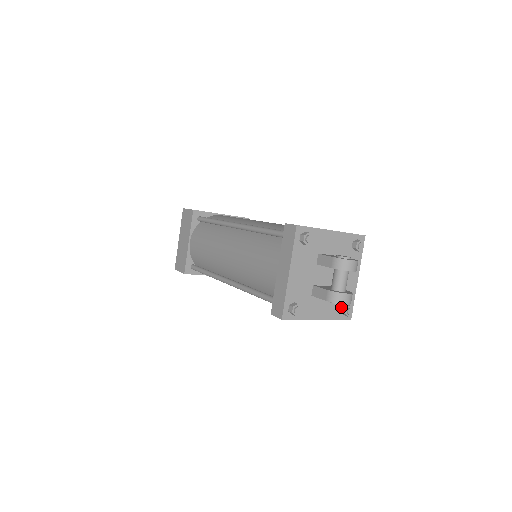
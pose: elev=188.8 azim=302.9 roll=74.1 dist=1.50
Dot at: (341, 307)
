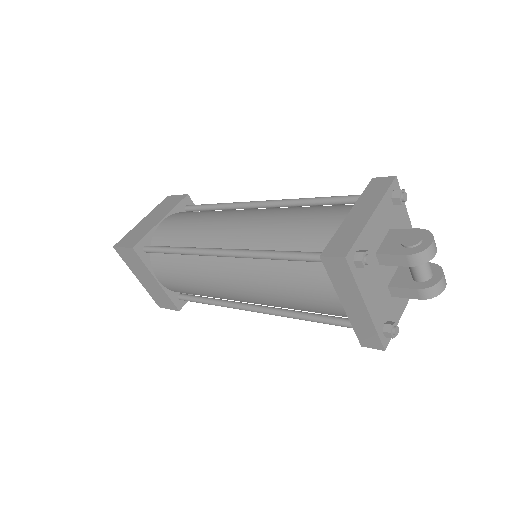
Dot at: occluded
